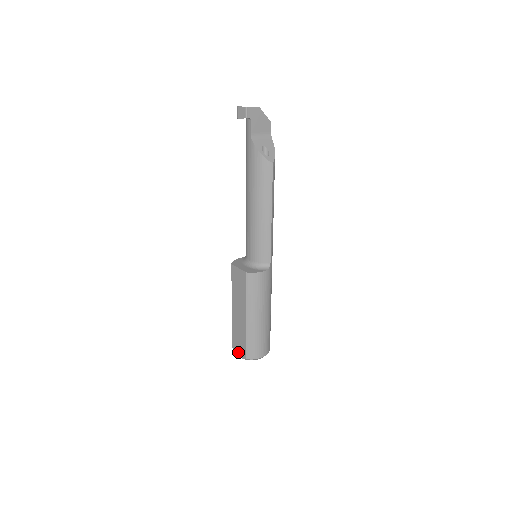
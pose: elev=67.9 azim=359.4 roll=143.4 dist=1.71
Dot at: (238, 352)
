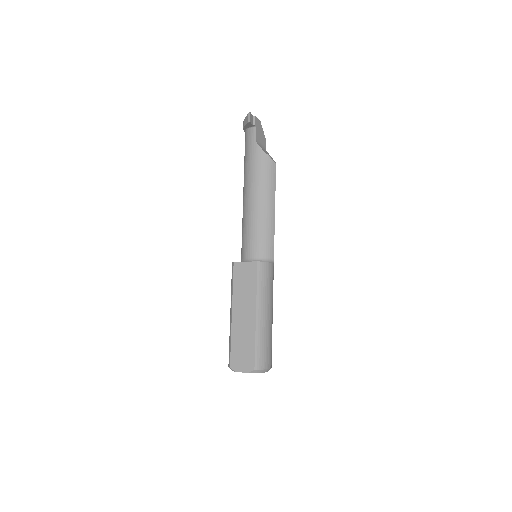
Dot at: (241, 367)
